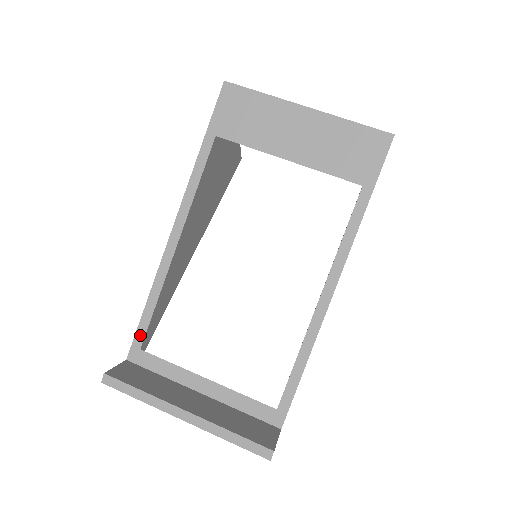
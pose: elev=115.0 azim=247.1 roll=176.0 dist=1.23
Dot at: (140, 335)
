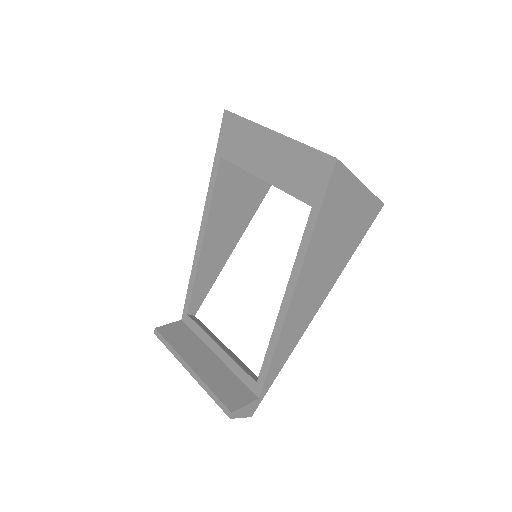
Dot at: (187, 304)
